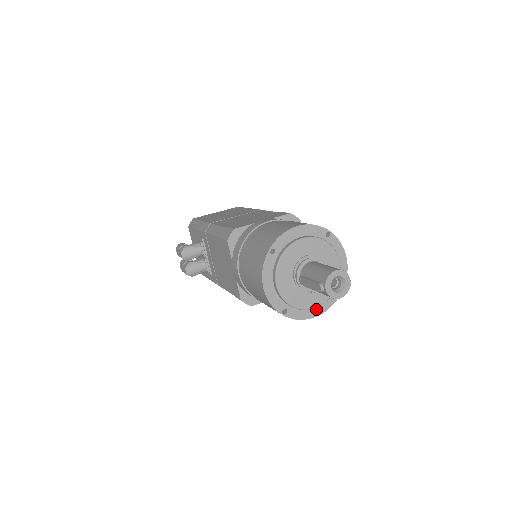
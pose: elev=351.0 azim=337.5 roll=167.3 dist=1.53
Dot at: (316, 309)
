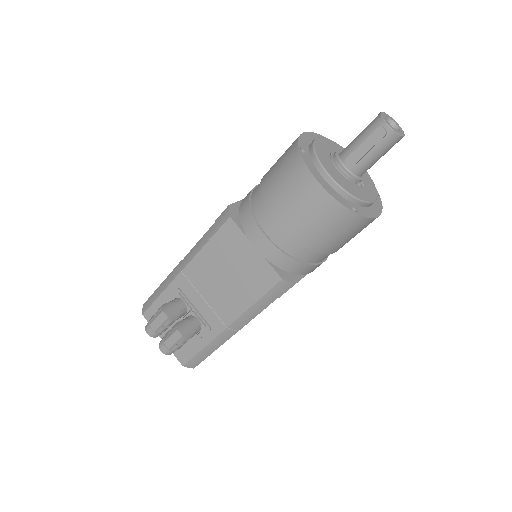
Dot at: (374, 208)
